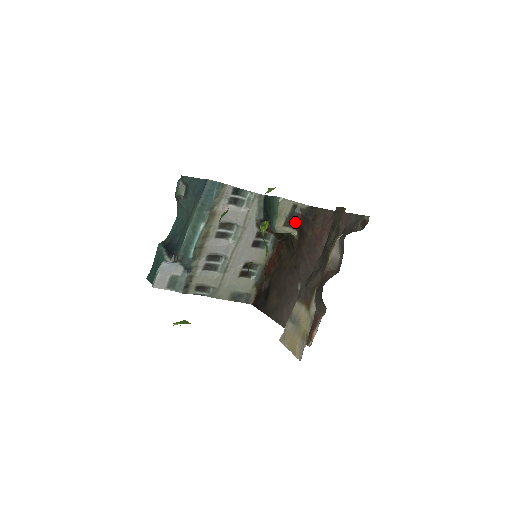
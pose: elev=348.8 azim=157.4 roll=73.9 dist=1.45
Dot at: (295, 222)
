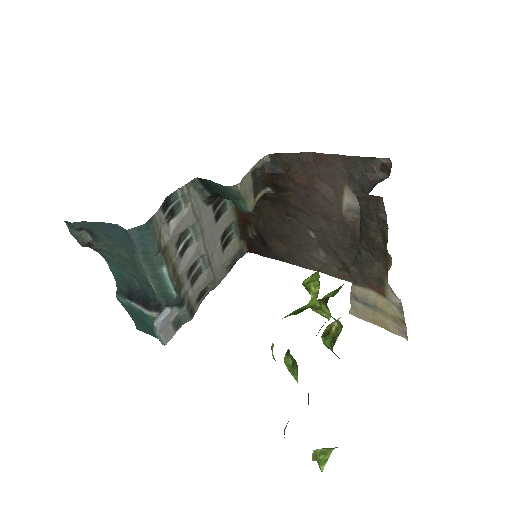
Dot at: (262, 183)
